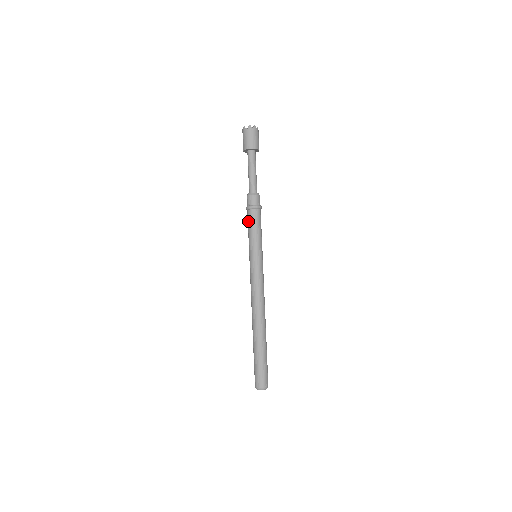
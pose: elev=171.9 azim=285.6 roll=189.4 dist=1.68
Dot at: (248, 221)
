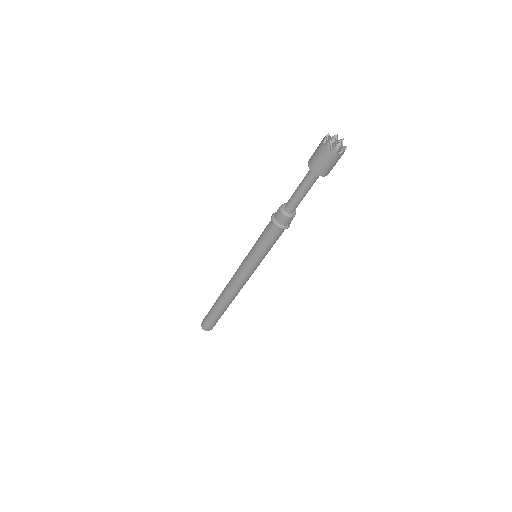
Dot at: (271, 237)
